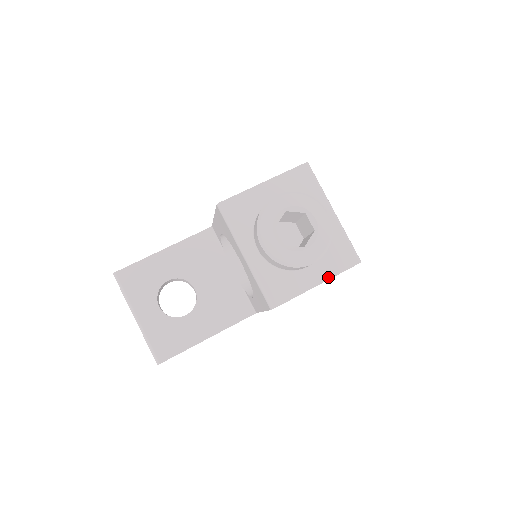
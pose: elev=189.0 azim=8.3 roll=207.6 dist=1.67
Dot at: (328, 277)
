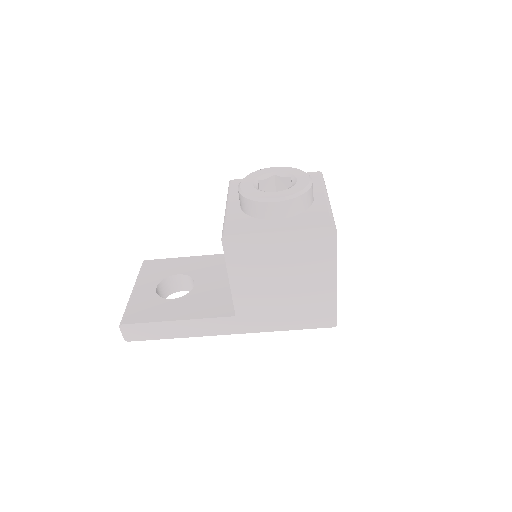
Dot at: (292, 228)
